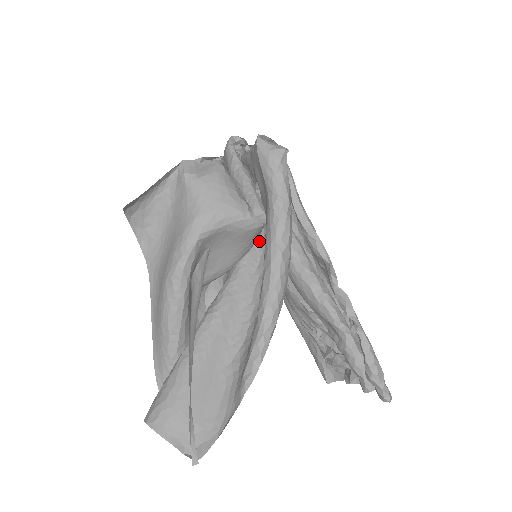
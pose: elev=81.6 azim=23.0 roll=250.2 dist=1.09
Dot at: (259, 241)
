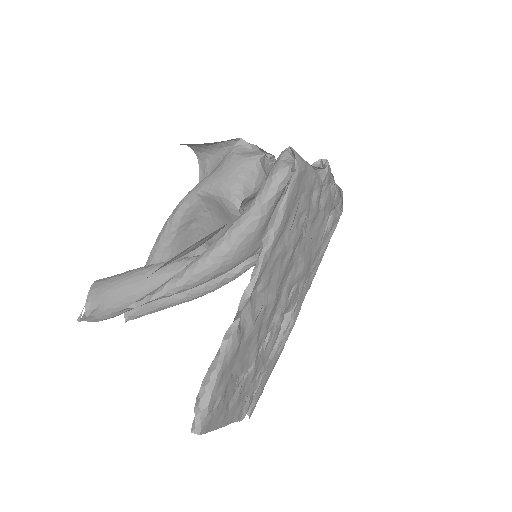
Dot at: occluded
